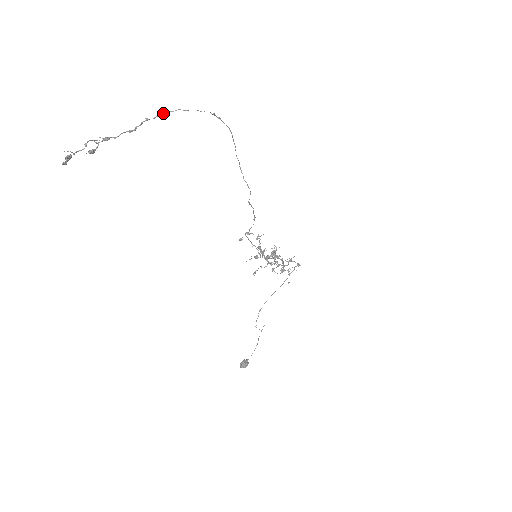
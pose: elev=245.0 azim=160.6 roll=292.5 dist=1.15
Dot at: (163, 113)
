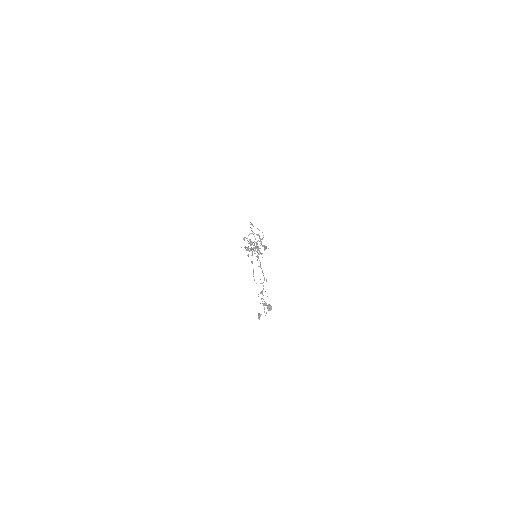
Dot at: (257, 255)
